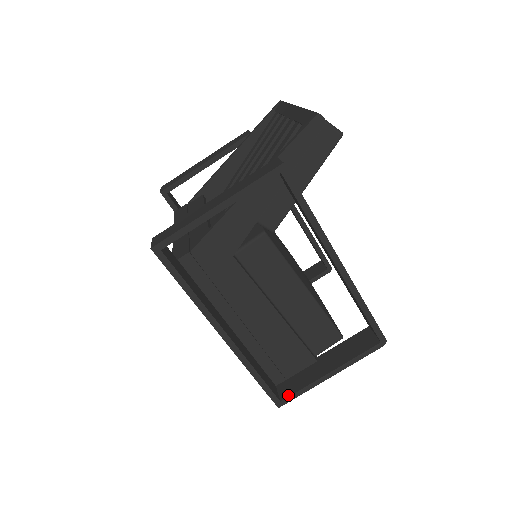
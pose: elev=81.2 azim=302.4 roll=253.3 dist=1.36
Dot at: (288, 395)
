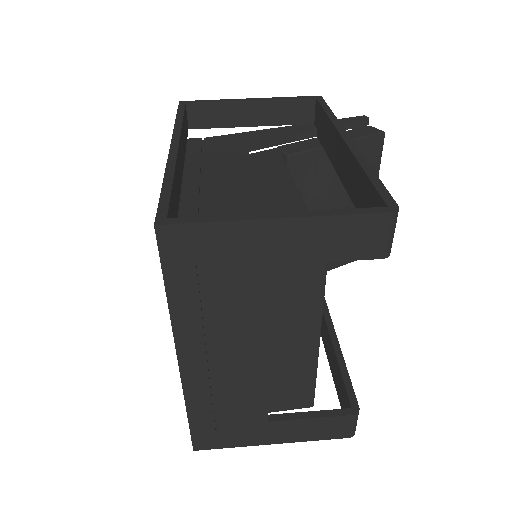
Dot at: (186, 220)
